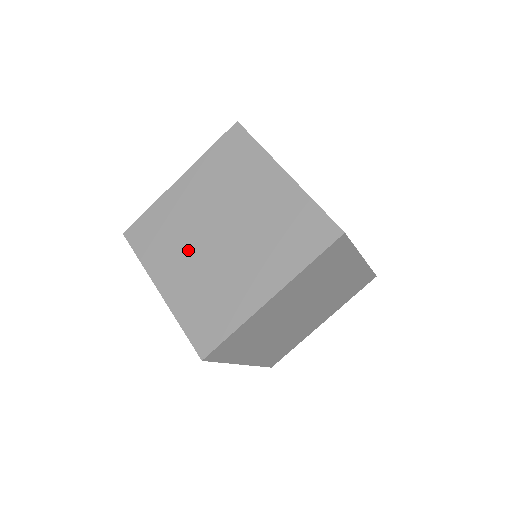
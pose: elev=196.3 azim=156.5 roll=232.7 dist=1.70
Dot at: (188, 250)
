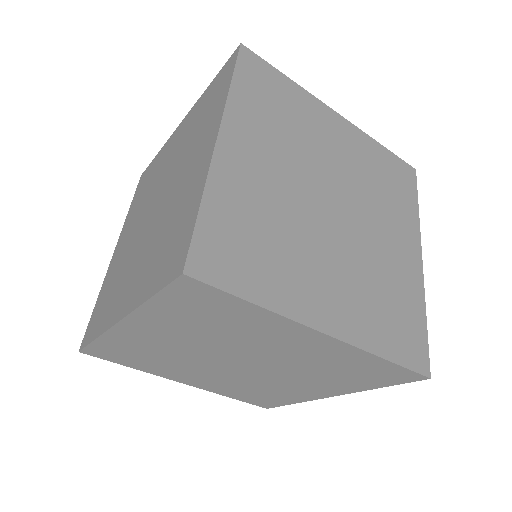
Dot at: (316, 247)
